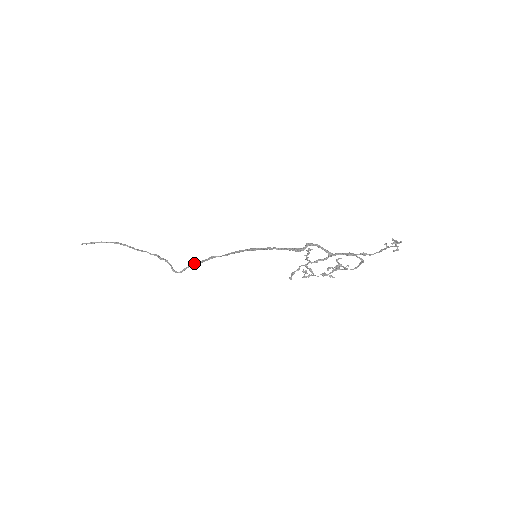
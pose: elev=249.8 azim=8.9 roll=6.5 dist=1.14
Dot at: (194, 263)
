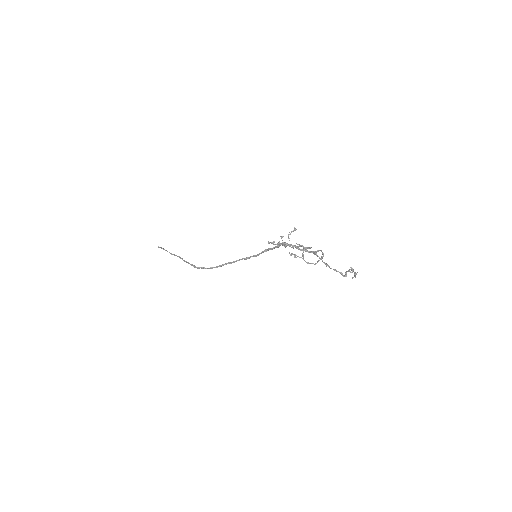
Dot at: (211, 268)
